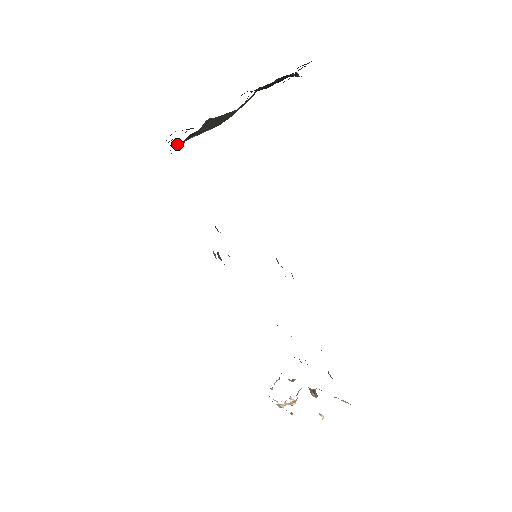
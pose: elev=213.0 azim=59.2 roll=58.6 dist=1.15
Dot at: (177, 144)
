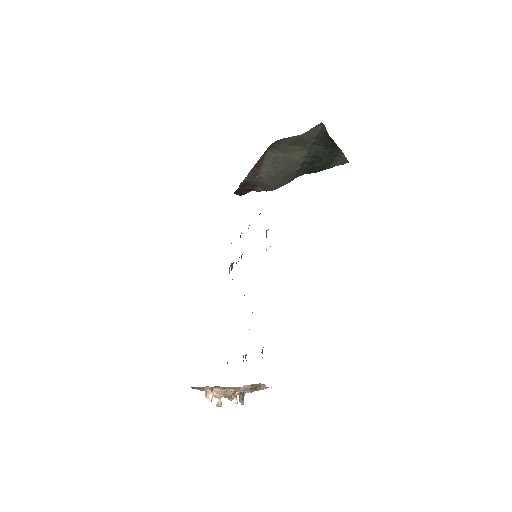
Dot at: (246, 179)
